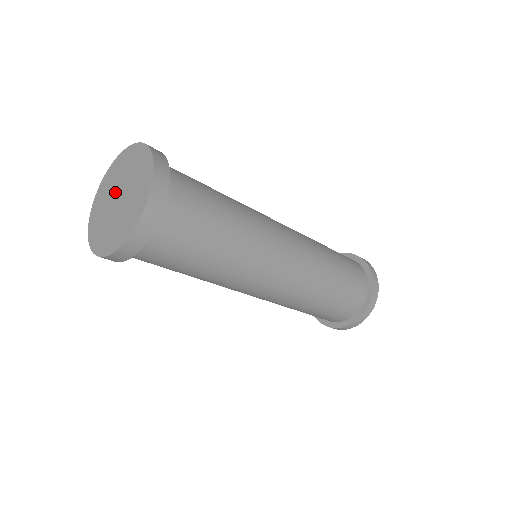
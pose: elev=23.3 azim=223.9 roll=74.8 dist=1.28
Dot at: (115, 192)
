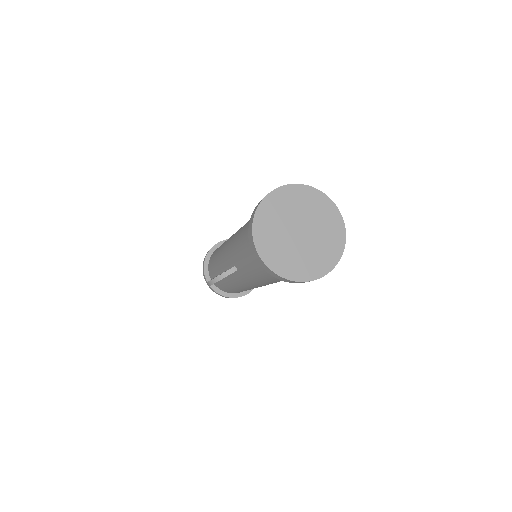
Dot at: (290, 230)
